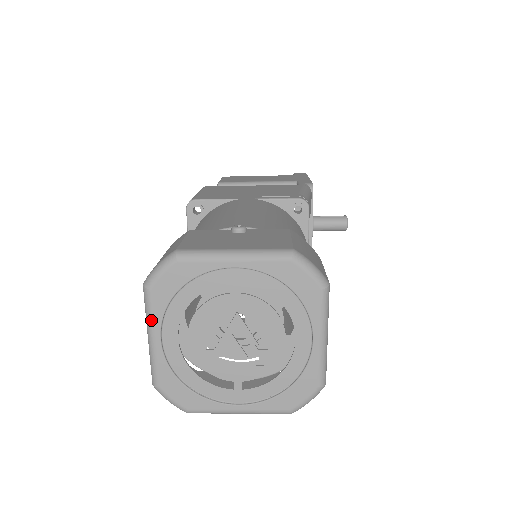
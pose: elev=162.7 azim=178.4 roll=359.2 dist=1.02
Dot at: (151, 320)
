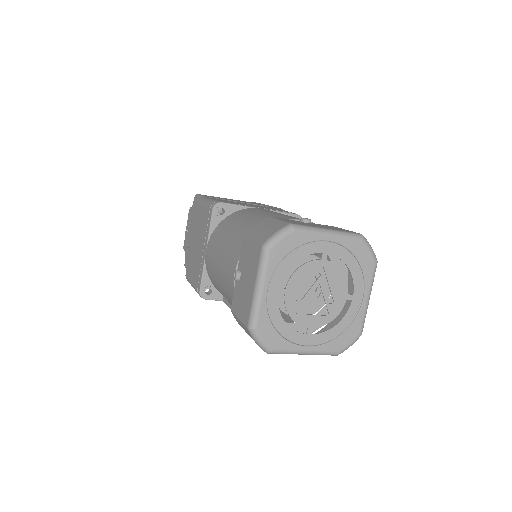
Dot at: (265, 274)
